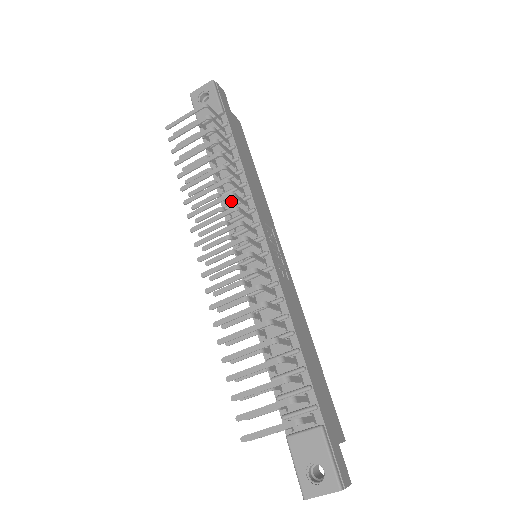
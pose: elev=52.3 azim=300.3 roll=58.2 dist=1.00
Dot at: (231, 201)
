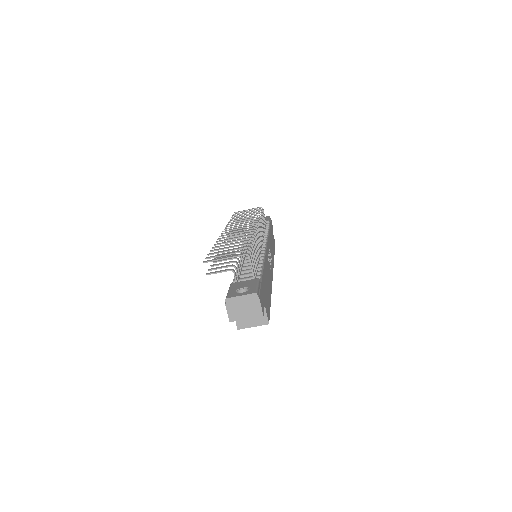
Dot at: occluded
